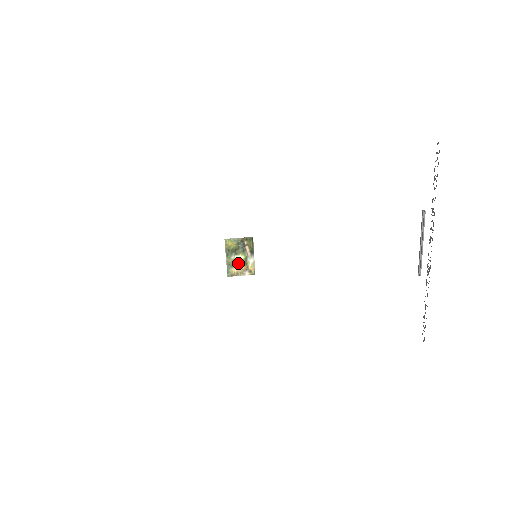
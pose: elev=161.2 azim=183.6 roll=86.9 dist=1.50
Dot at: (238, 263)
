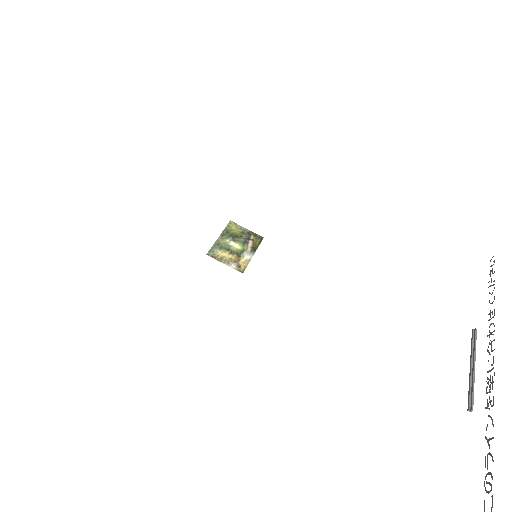
Dot at: (230, 250)
